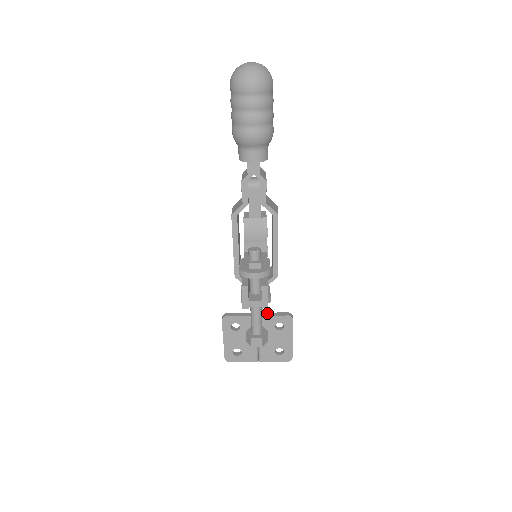
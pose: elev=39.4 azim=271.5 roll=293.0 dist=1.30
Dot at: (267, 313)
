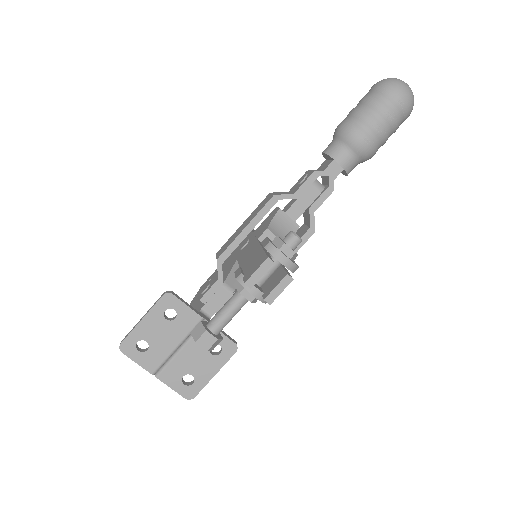
Dot at: occluded
